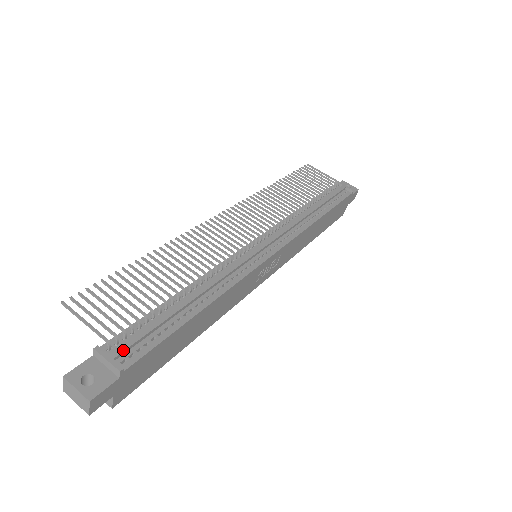
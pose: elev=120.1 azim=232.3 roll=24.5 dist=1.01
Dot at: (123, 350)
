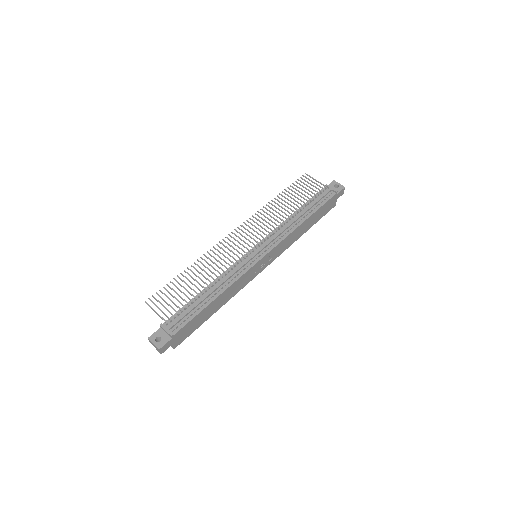
Dot at: (173, 325)
